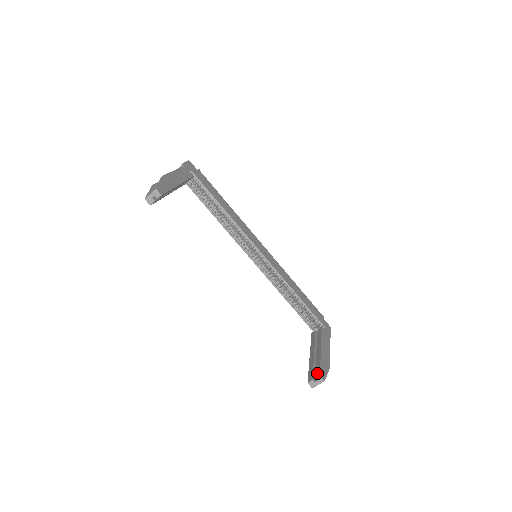
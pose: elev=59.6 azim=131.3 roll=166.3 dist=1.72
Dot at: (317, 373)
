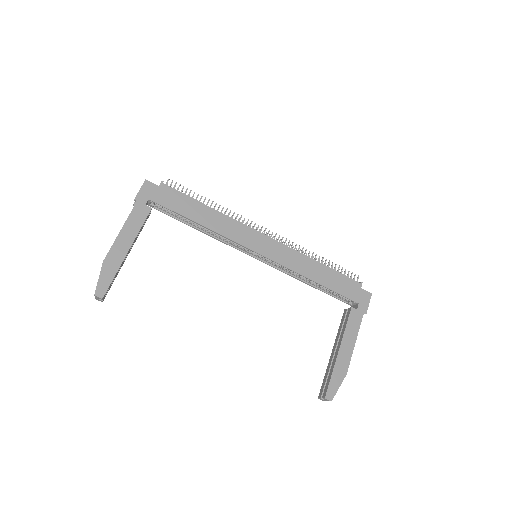
Dot at: (324, 392)
